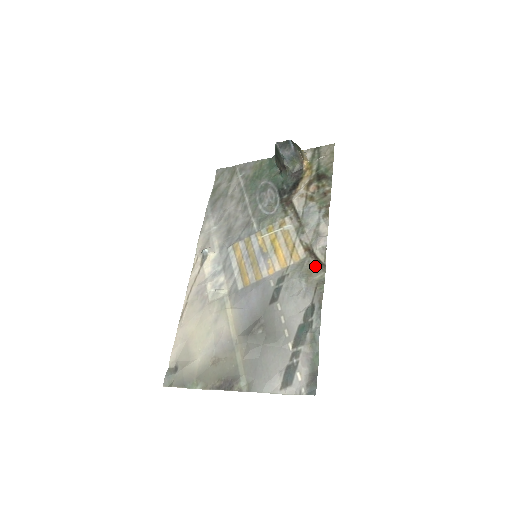
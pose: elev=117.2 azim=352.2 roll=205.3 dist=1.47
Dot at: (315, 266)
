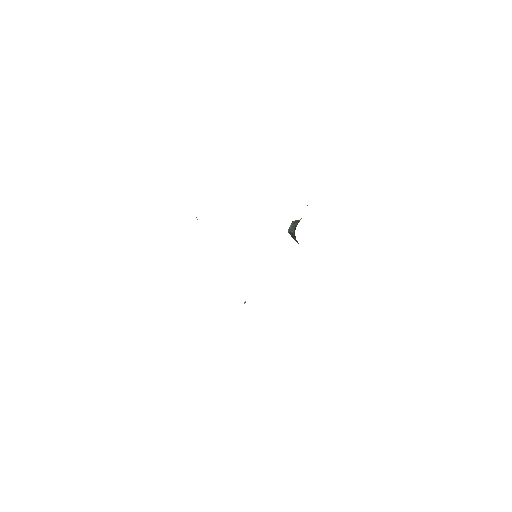
Dot at: occluded
